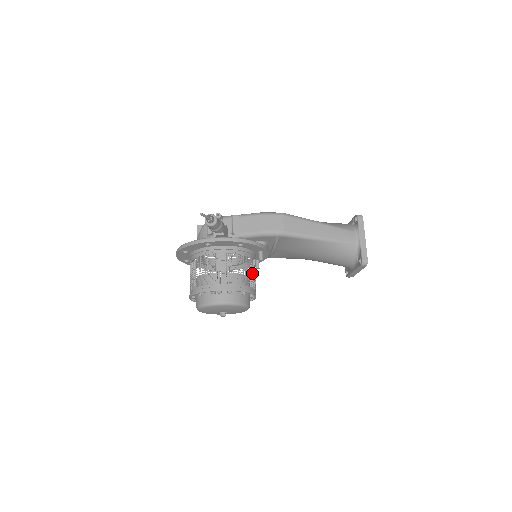
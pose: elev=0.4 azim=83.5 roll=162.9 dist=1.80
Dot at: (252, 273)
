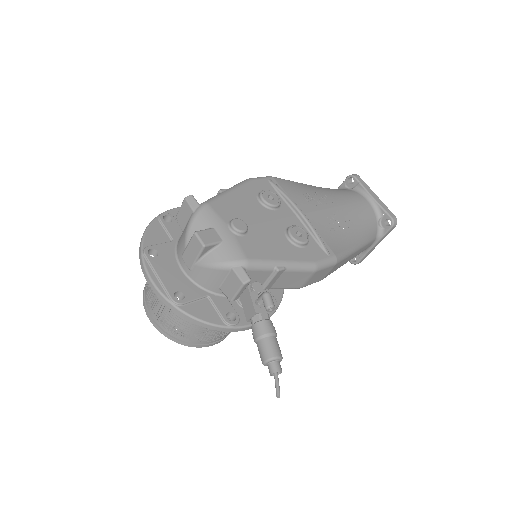
Dot at: occluded
